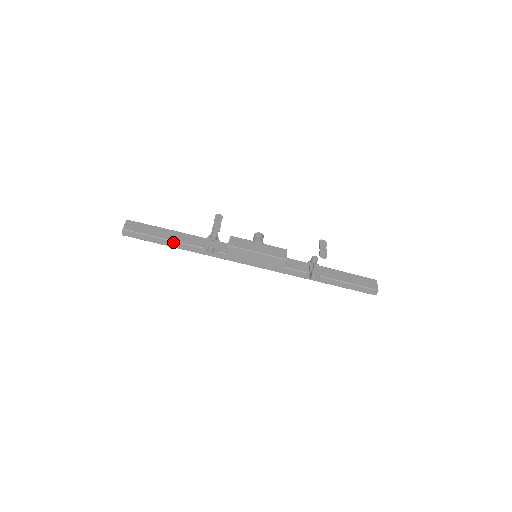
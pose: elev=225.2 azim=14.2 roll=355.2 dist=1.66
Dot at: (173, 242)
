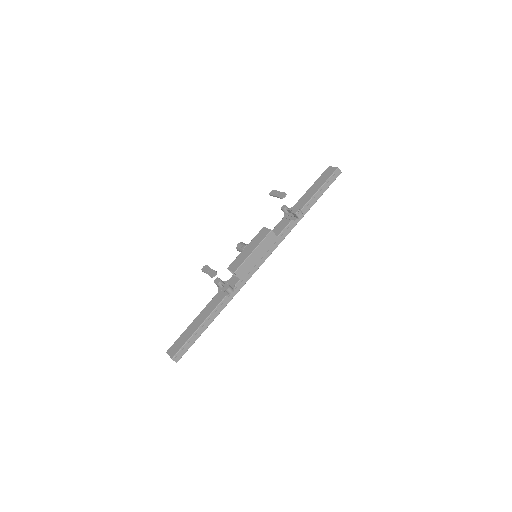
Dot at: (206, 320)
